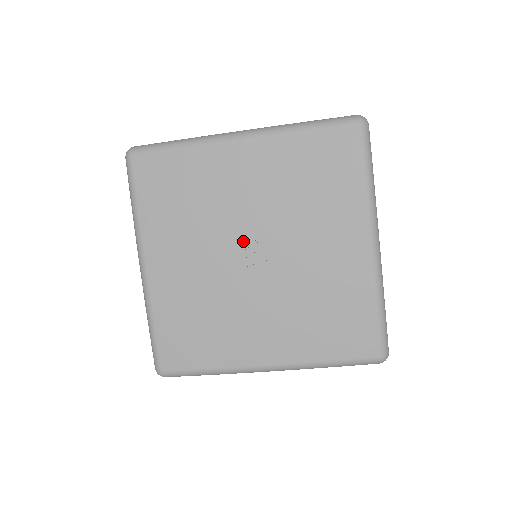
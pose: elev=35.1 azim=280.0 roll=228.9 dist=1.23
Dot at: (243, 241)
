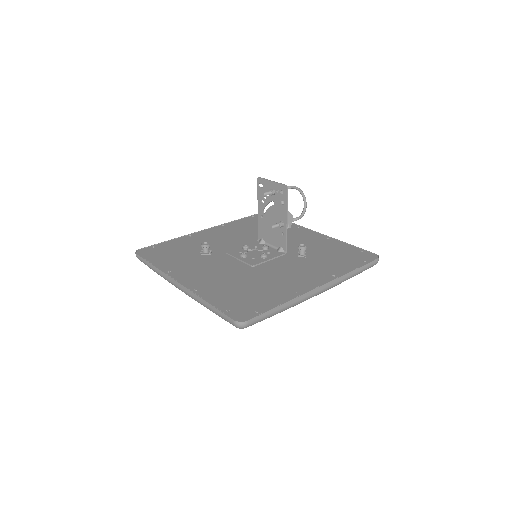
Dot at: occluded
